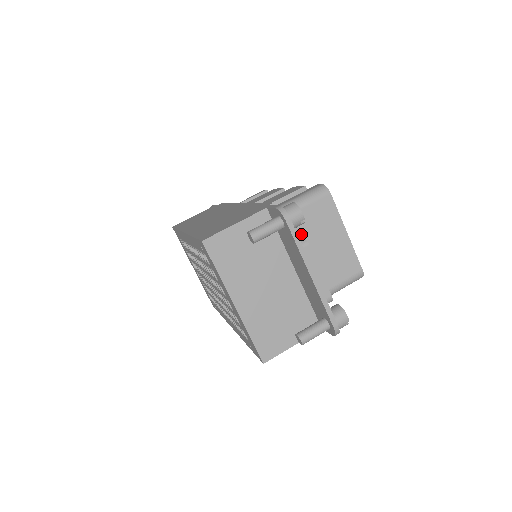
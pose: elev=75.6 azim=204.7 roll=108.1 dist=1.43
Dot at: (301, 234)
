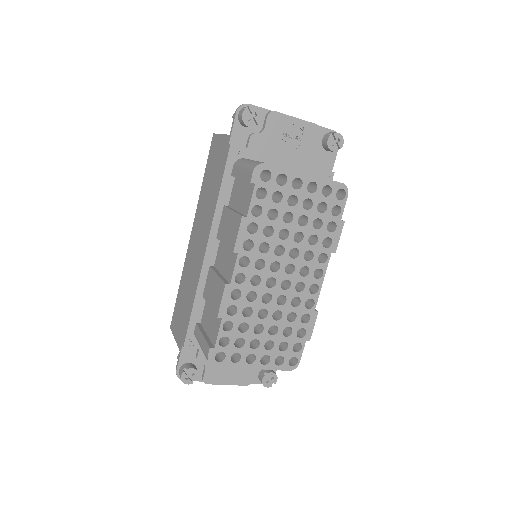
Dot at: occluded
